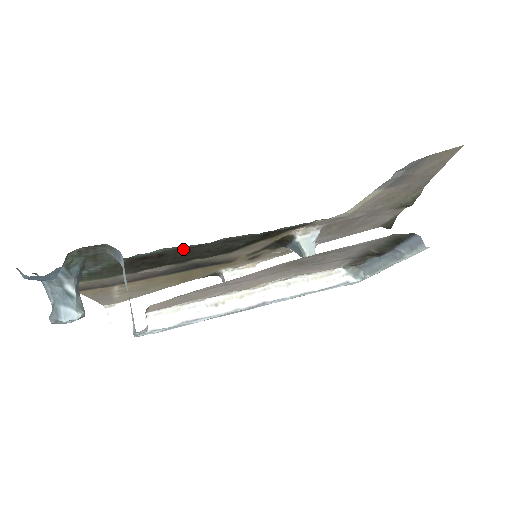
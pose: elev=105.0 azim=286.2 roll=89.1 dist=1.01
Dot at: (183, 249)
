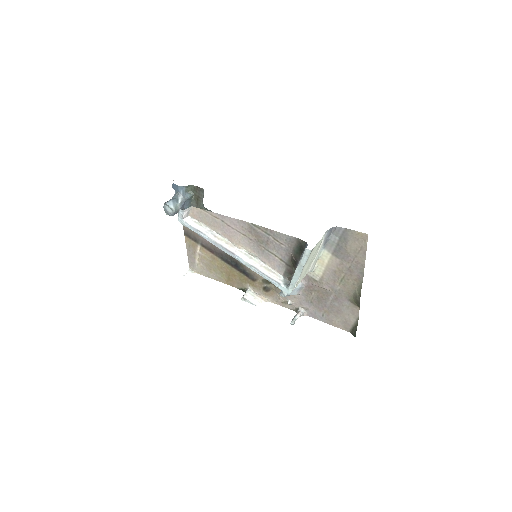
Dot at: occluded
